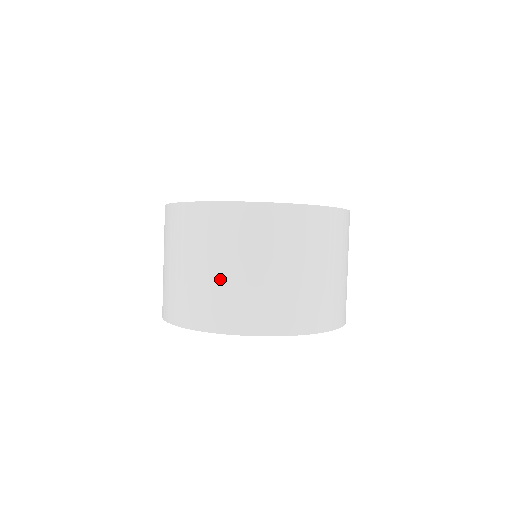
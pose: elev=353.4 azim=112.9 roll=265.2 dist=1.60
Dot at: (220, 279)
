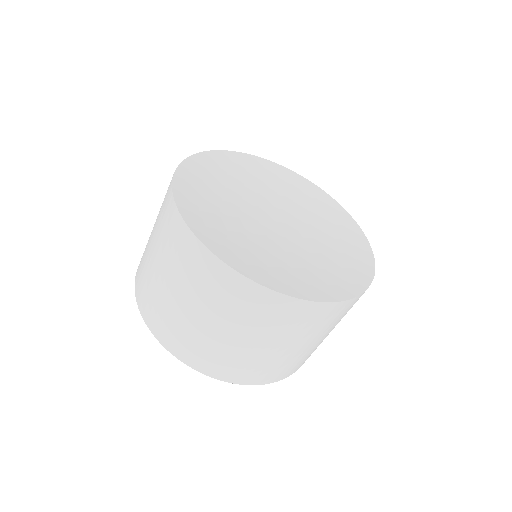
Dot at: (297, 353)
